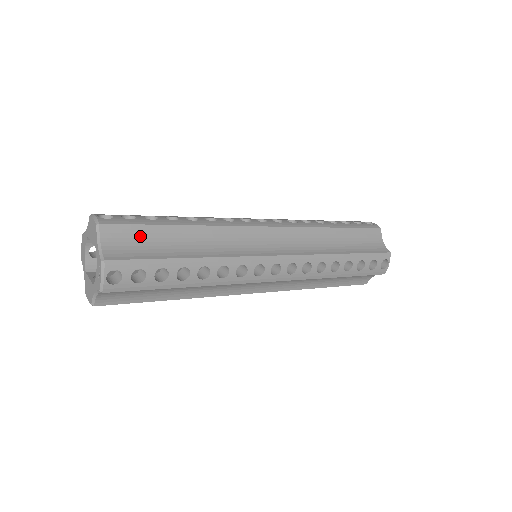
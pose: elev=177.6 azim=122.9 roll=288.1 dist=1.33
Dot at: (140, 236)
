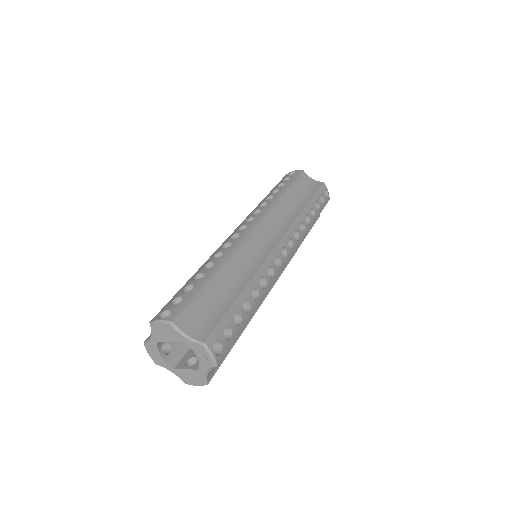
Dot at: (200, 306)
